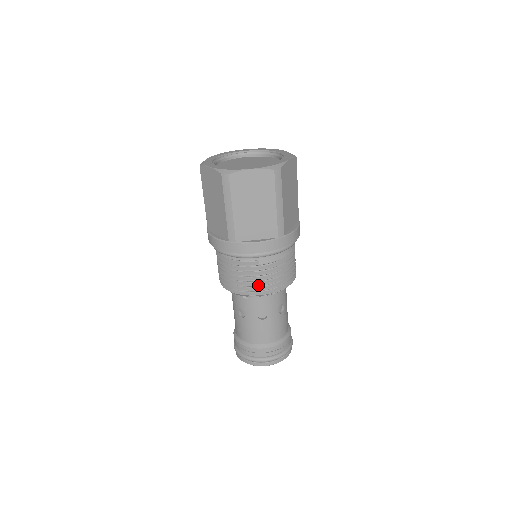
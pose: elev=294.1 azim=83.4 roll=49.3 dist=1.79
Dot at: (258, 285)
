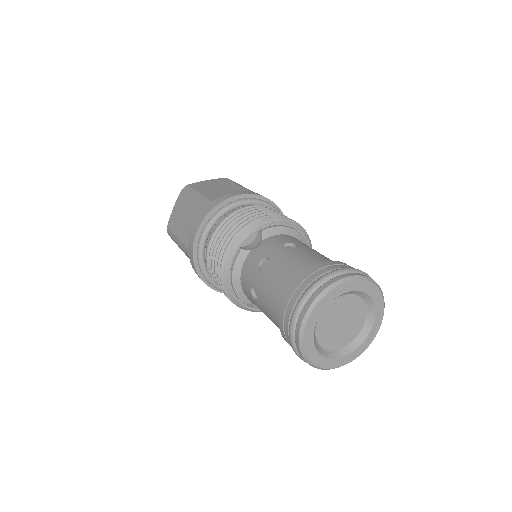
Dot at: (257, 215)
